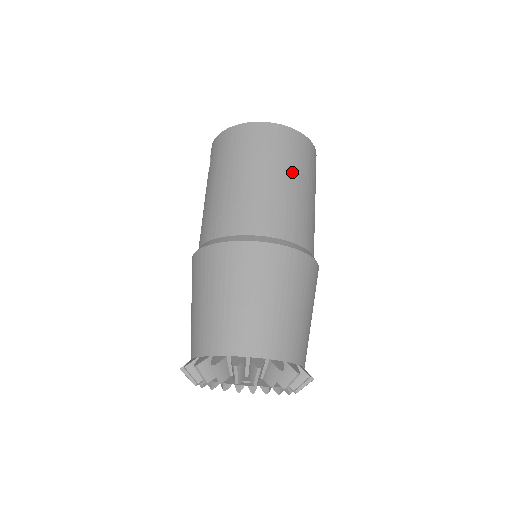
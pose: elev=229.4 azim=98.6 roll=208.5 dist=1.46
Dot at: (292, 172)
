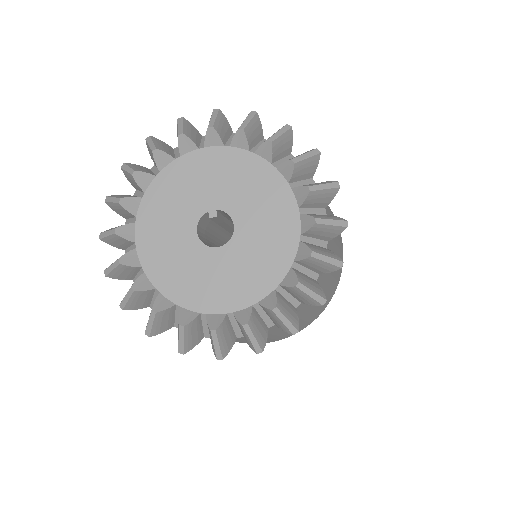
Dot at: occluded
